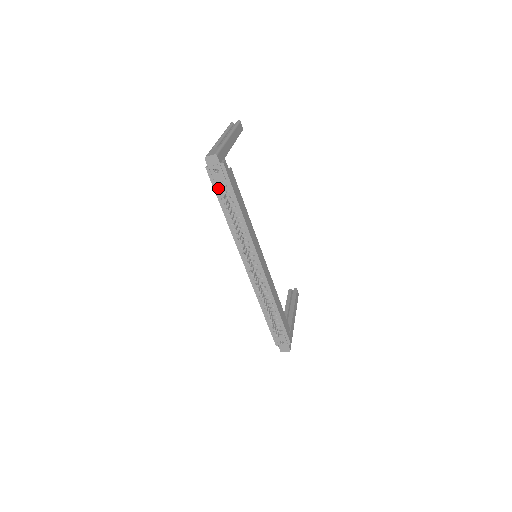
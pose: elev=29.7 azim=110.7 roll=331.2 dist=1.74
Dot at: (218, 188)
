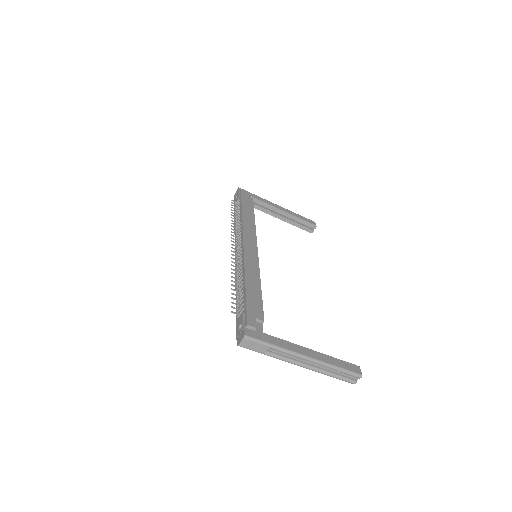
Dot at: (235, 207)
